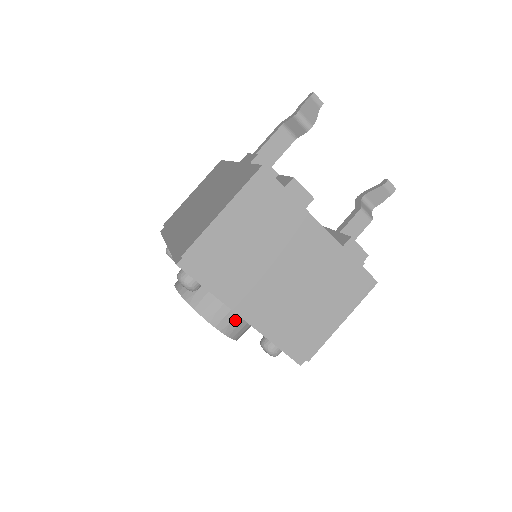
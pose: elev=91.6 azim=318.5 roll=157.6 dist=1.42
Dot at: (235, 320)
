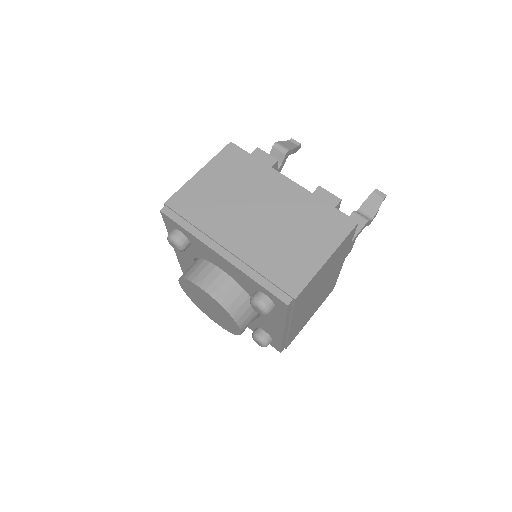
Dot at: (225, 285)
